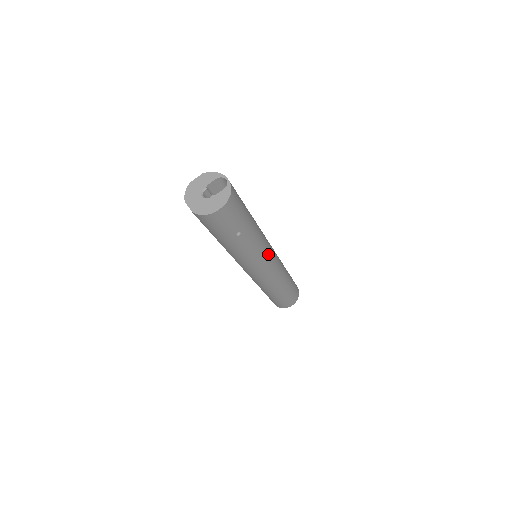
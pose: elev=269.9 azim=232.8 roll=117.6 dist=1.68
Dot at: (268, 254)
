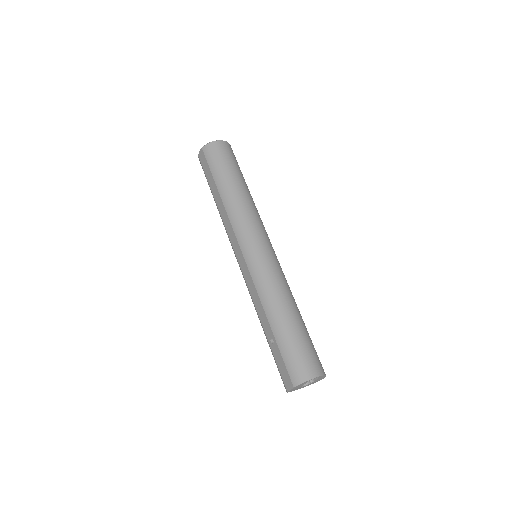
Dot at: (279, 264)
